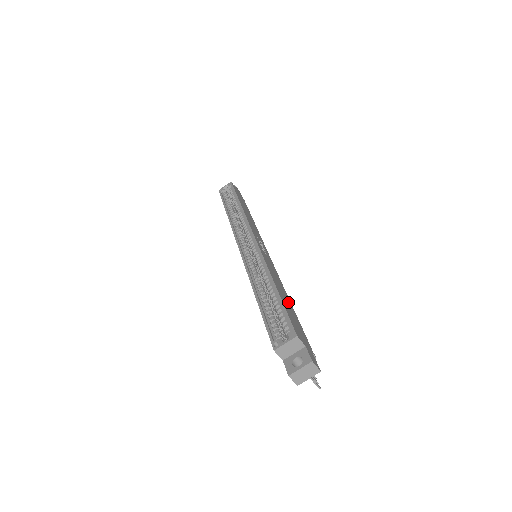
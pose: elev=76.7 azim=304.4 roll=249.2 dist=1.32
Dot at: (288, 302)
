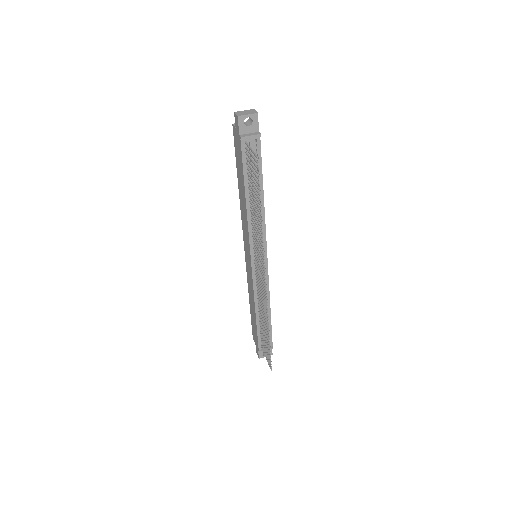
Dot at: occluded
